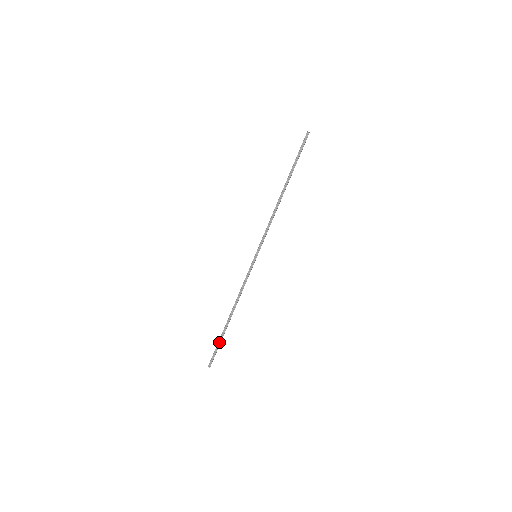
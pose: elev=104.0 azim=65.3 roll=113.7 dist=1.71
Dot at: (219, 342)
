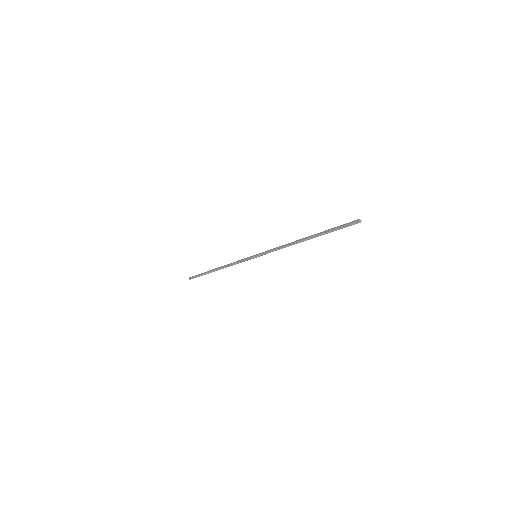
Dot at: (202, 274)
